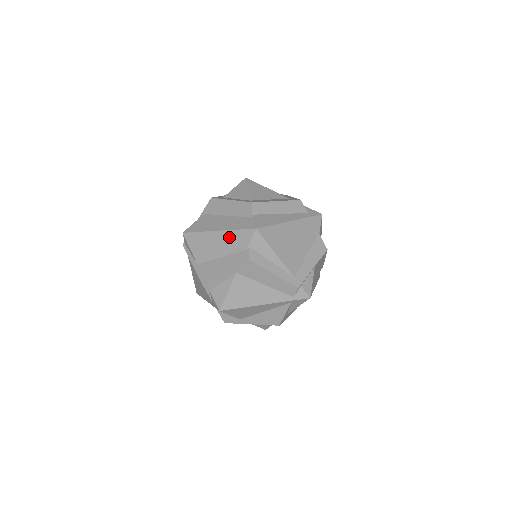
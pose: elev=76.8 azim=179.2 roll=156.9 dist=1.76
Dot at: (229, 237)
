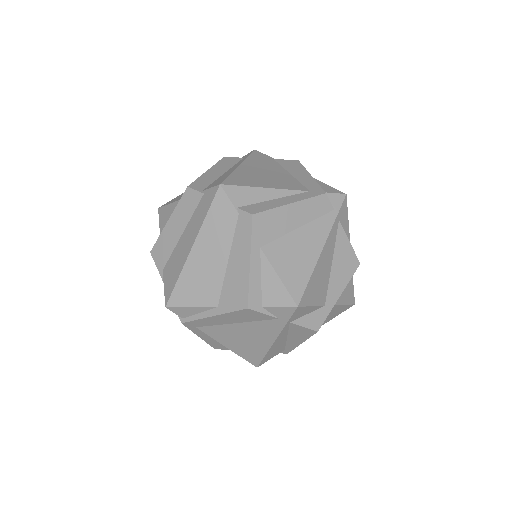
Dot at: (209, 233)
